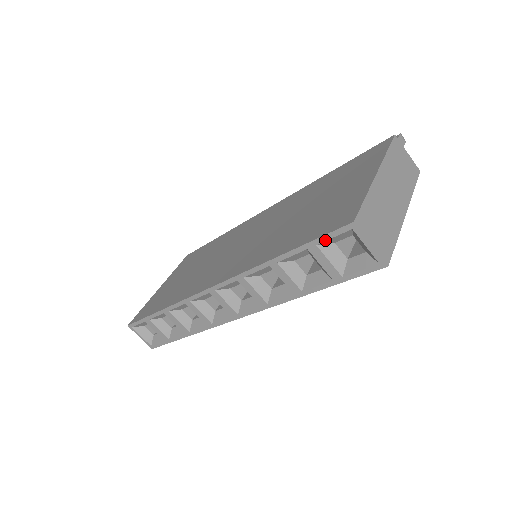
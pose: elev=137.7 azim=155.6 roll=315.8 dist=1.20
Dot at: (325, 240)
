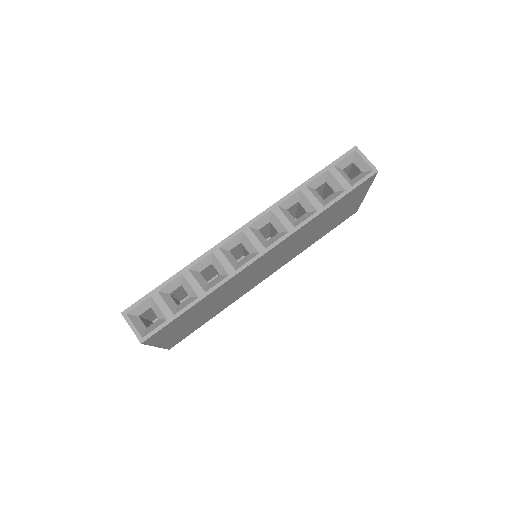
Dot at: (339, 161)
